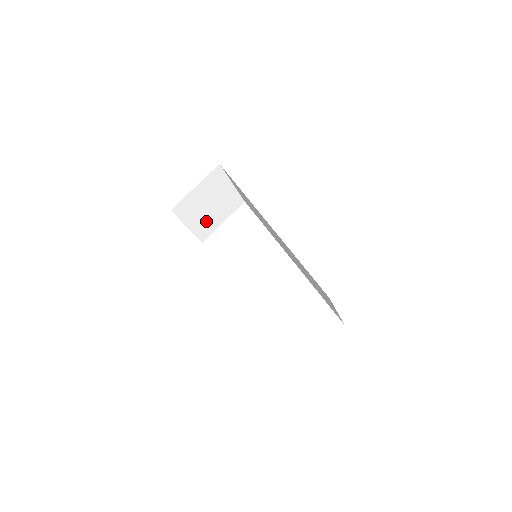
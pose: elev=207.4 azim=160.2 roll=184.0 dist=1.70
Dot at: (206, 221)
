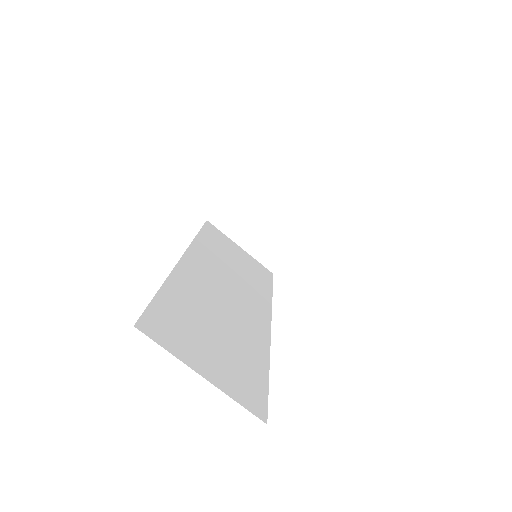
Dot at: (269, 240)
